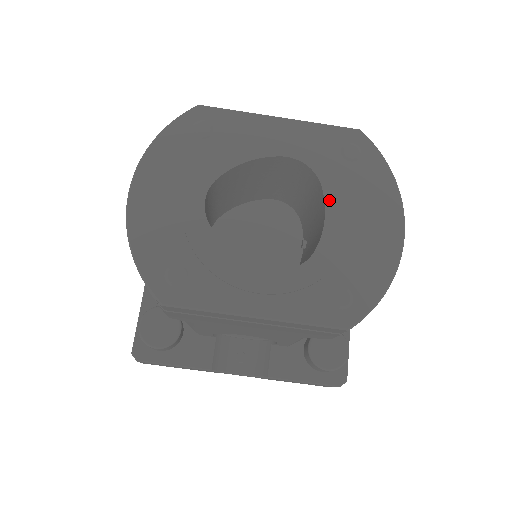
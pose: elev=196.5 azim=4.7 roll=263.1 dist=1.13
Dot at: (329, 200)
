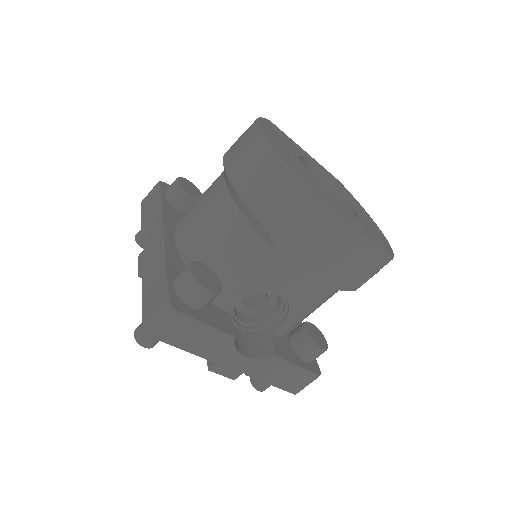
Dot at: (348, 199)
